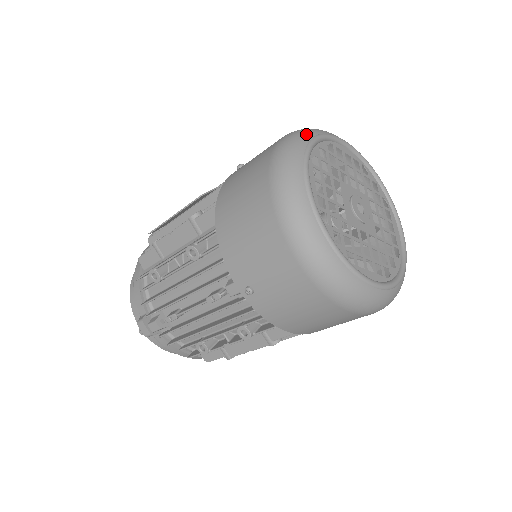
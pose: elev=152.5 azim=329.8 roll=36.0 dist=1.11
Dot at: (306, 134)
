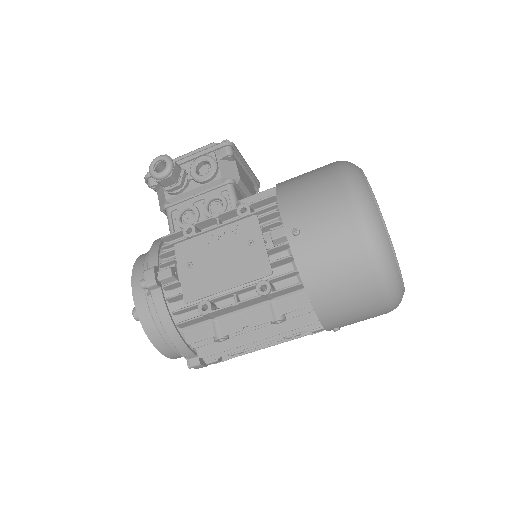
Dot at: (375, 210)
